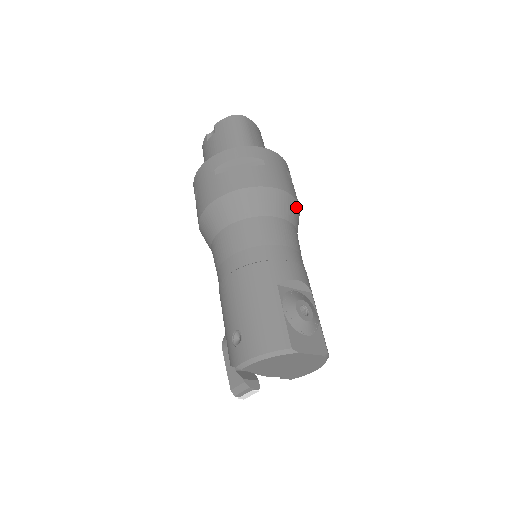
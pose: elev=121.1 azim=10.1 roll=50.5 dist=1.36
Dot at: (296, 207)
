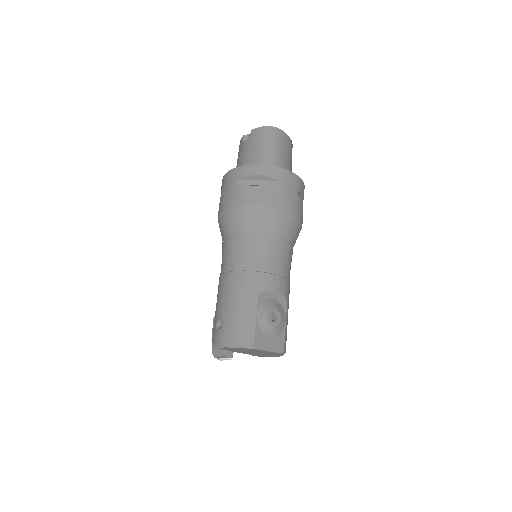
Dot at: (297, 225)
